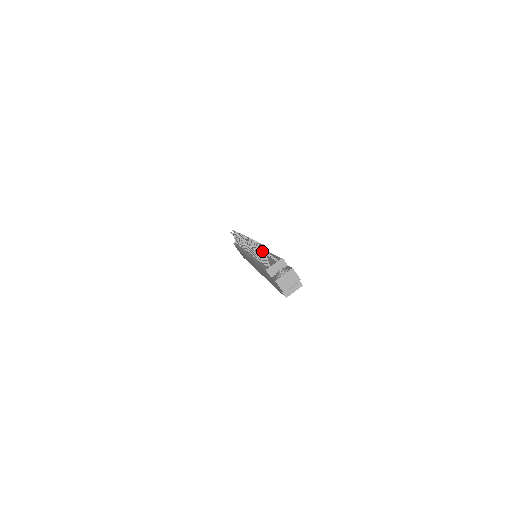
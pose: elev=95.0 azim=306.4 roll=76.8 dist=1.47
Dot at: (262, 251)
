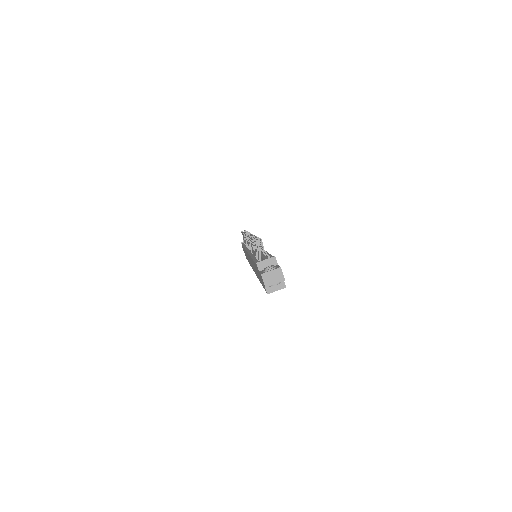
Dot at: (258, 245)
